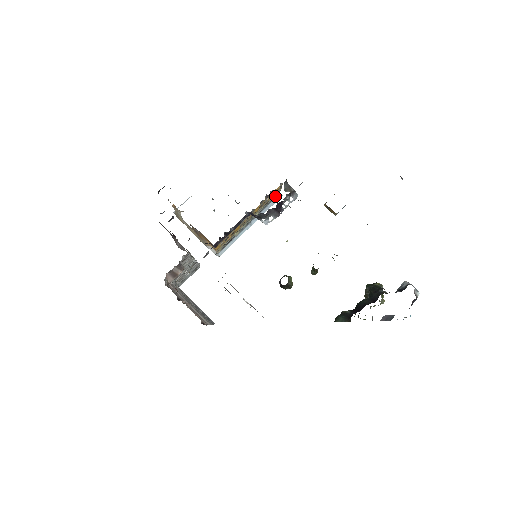
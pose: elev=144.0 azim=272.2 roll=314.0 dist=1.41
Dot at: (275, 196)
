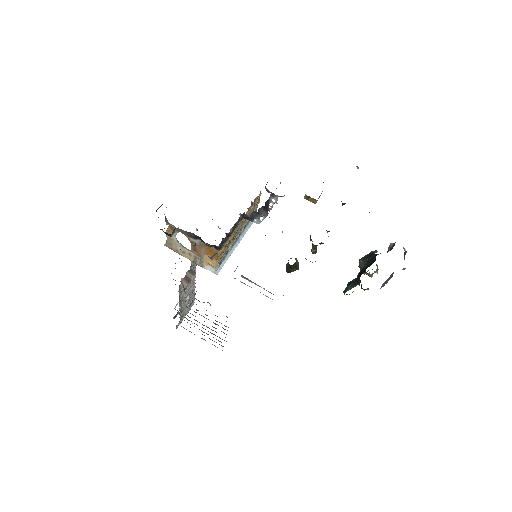
Dot at: occluded
